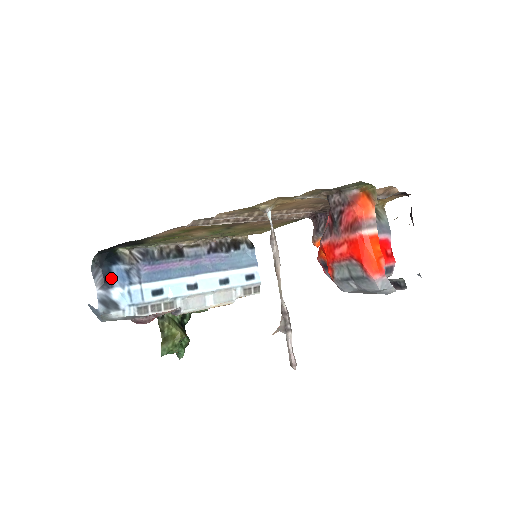
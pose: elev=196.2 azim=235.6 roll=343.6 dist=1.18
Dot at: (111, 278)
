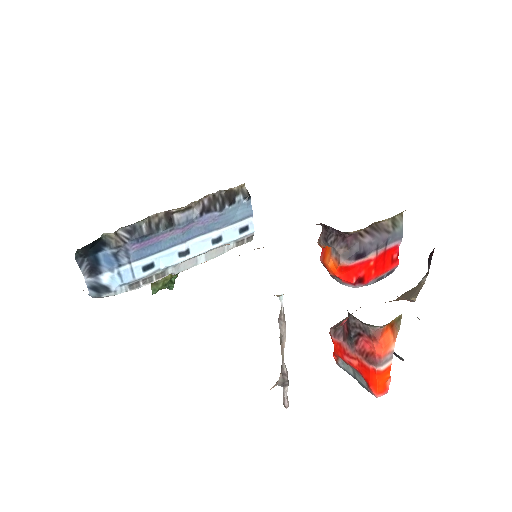
Dot at: (98, 265)
